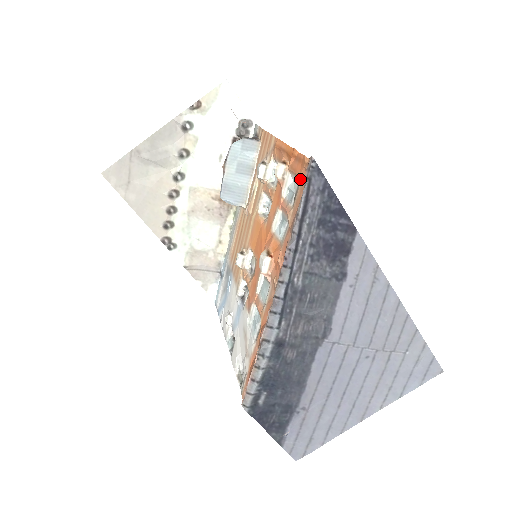
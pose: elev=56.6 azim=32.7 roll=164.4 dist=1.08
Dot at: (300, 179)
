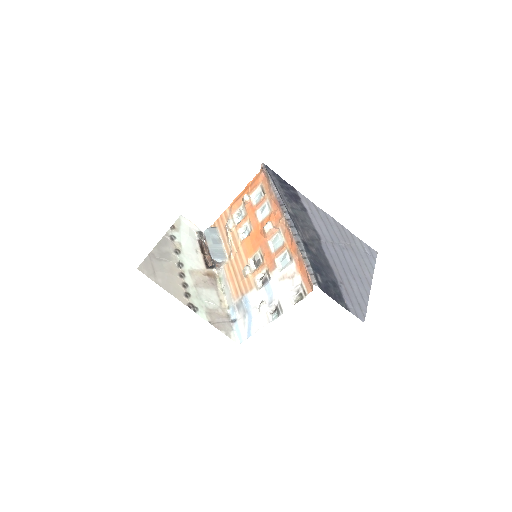
Dot at: (261, 182)
